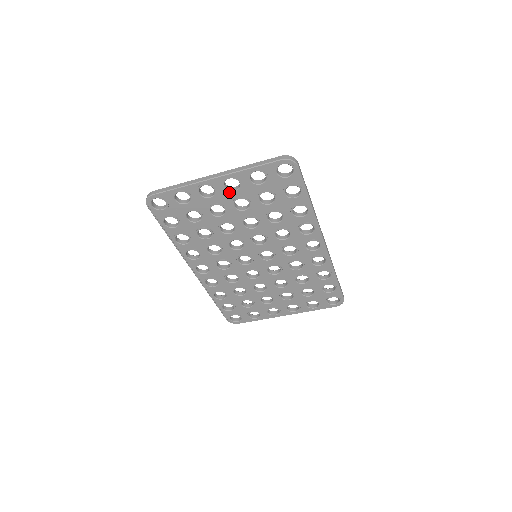
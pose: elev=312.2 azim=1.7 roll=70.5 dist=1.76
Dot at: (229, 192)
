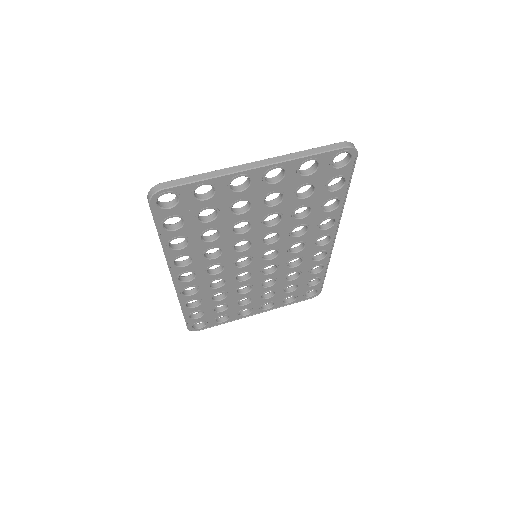
Dot at: (267, 185)
